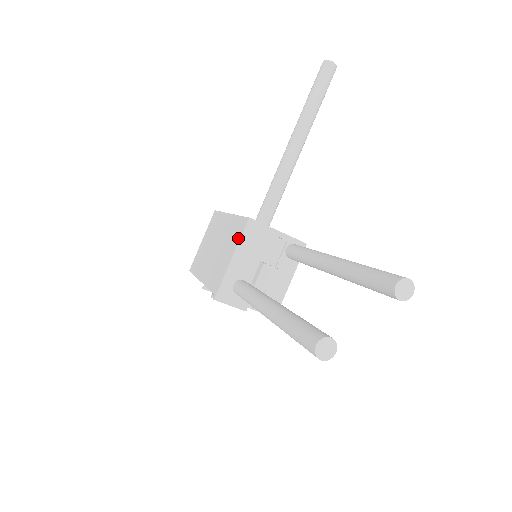
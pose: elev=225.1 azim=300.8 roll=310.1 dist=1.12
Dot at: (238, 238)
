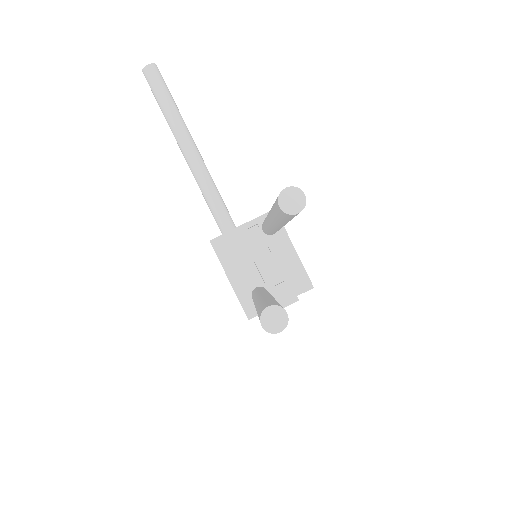
Dot at: occluded
